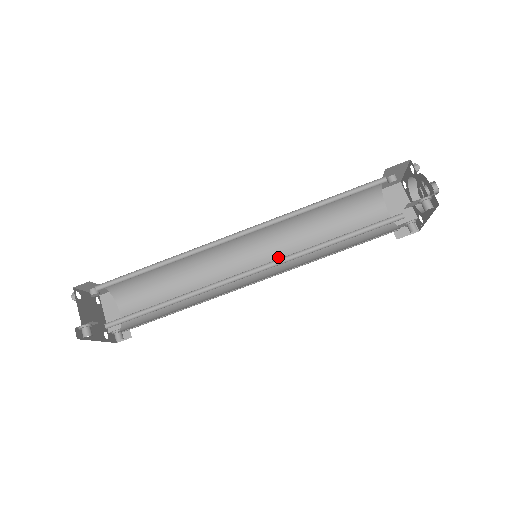
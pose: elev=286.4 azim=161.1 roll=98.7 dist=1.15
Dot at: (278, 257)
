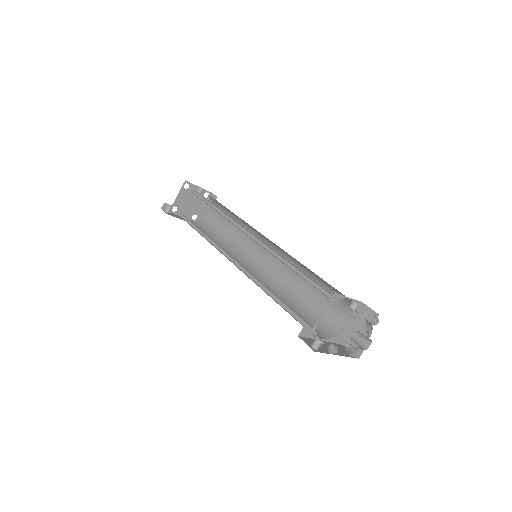
Dot at: (277, 270)
